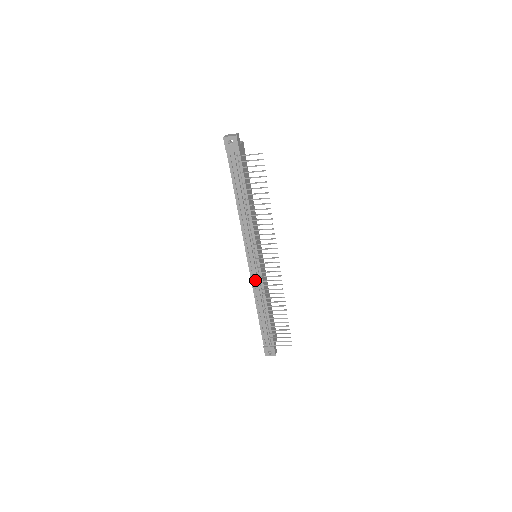
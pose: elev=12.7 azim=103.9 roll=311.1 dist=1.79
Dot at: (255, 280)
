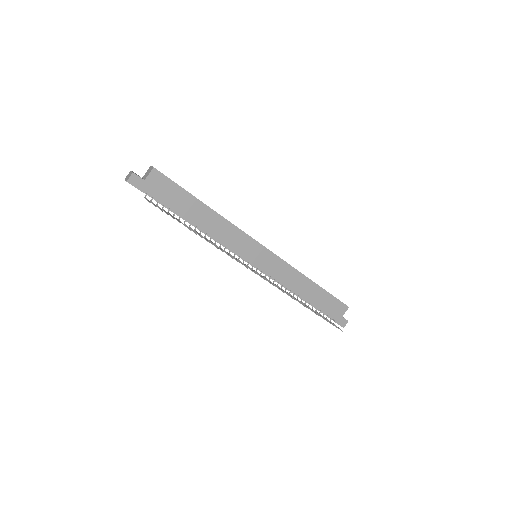
Dot at: (268, 276)
